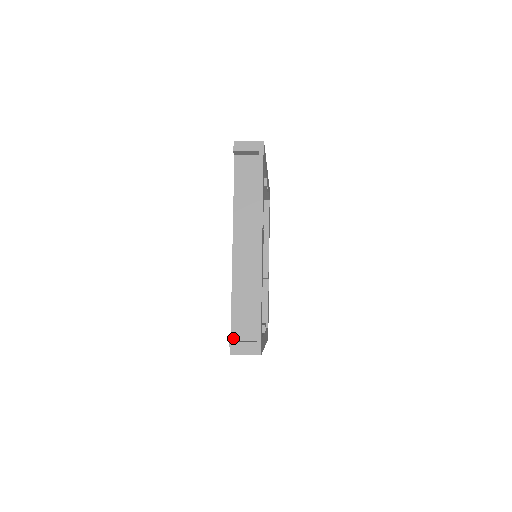
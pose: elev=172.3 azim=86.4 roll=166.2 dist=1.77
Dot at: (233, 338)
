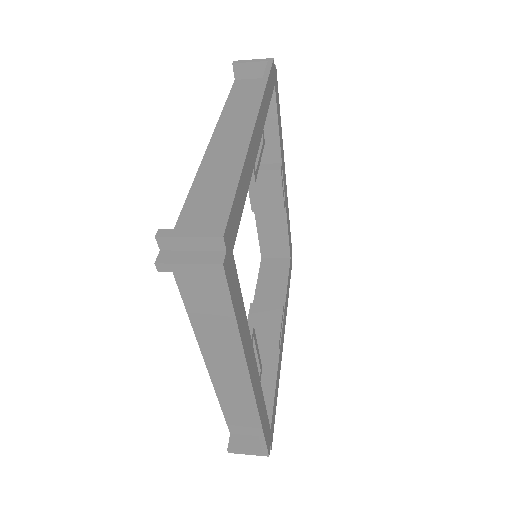
Dot at: occluded
